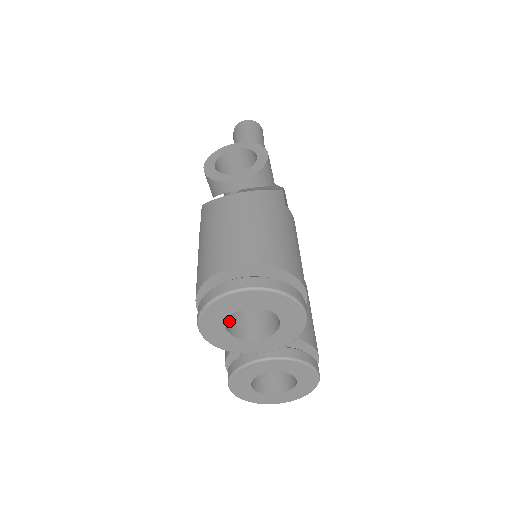
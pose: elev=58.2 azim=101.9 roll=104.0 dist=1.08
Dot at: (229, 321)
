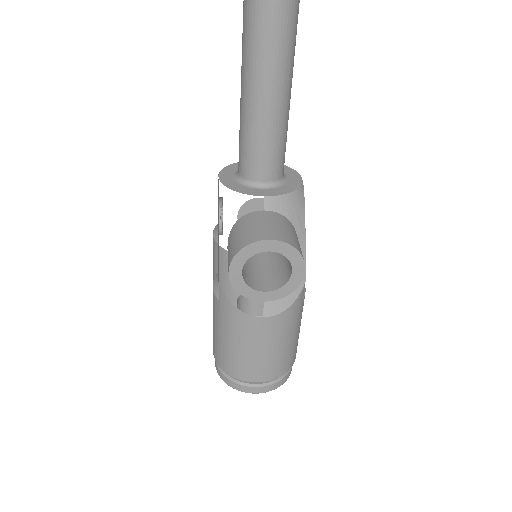
Dot at: occluded
